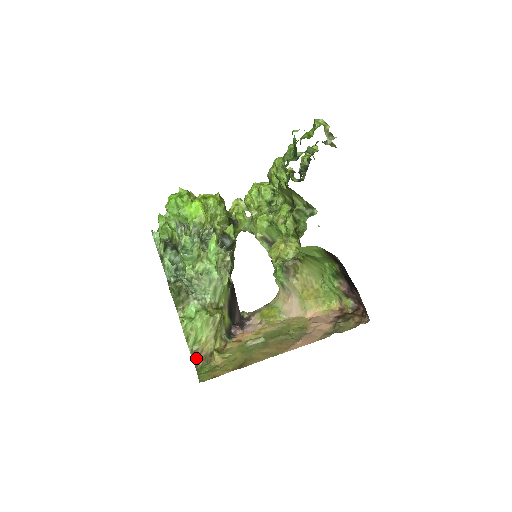
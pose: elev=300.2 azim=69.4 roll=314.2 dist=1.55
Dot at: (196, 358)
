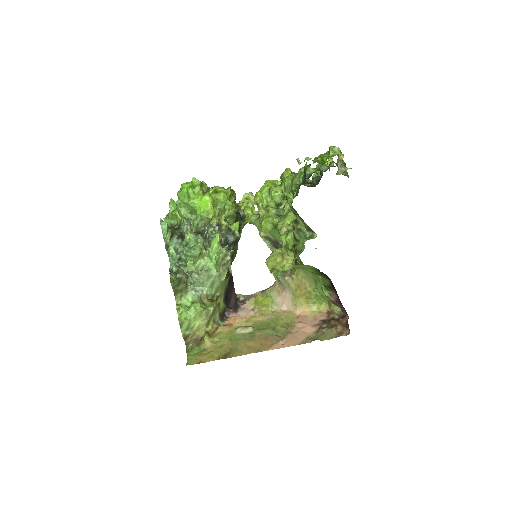
Dot at: (188, 340)
